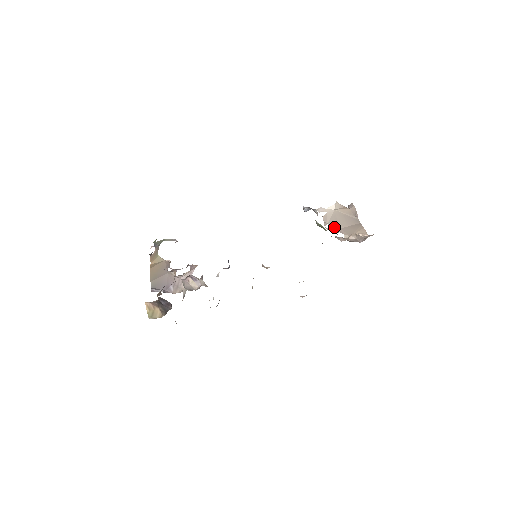
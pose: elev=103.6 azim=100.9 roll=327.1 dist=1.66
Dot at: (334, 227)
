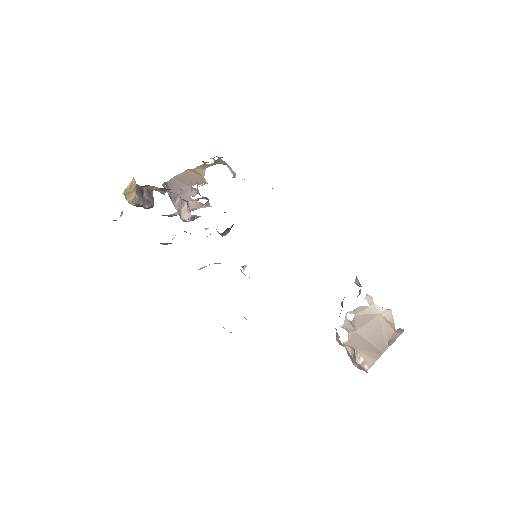
Dot at: (354, 324)
